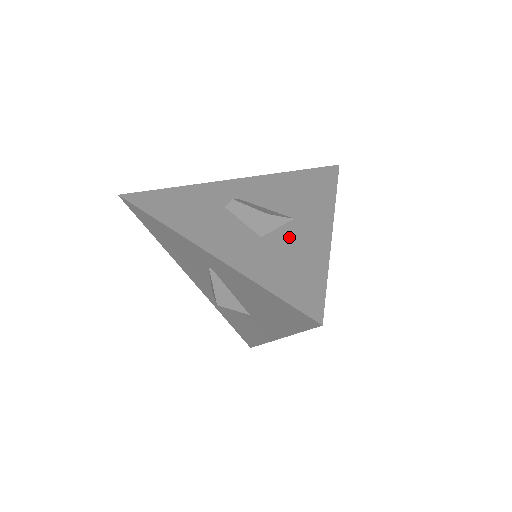
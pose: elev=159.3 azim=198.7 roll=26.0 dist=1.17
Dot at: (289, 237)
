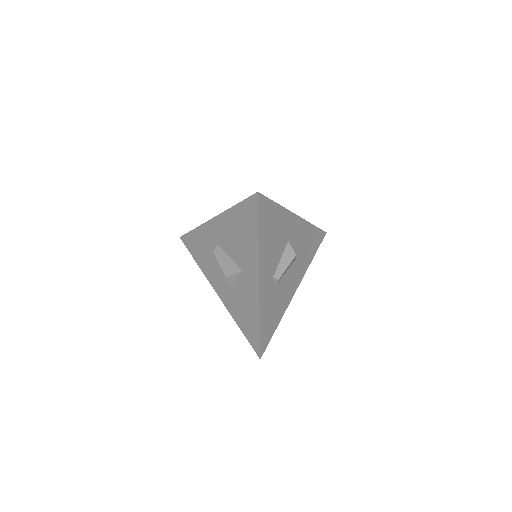
Dot at: (242, 290)
